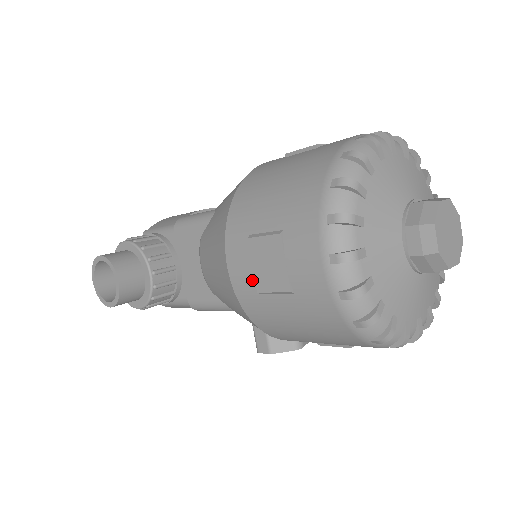
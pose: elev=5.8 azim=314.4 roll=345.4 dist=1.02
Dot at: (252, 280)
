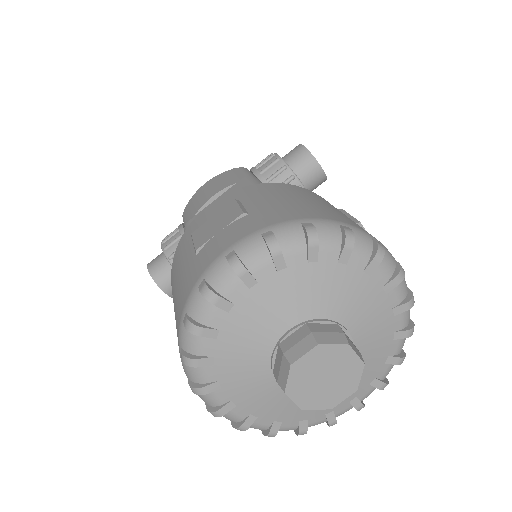
Dot at: occluded
